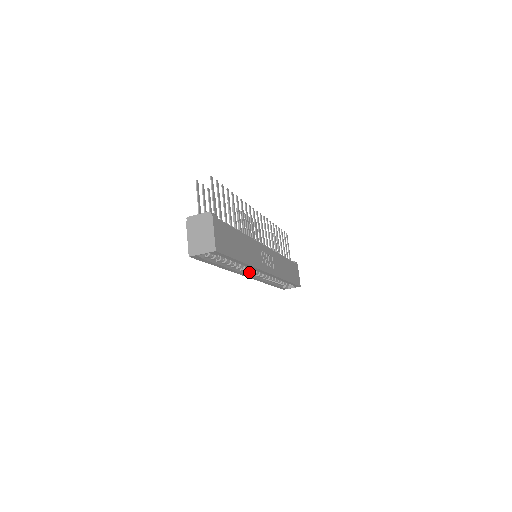
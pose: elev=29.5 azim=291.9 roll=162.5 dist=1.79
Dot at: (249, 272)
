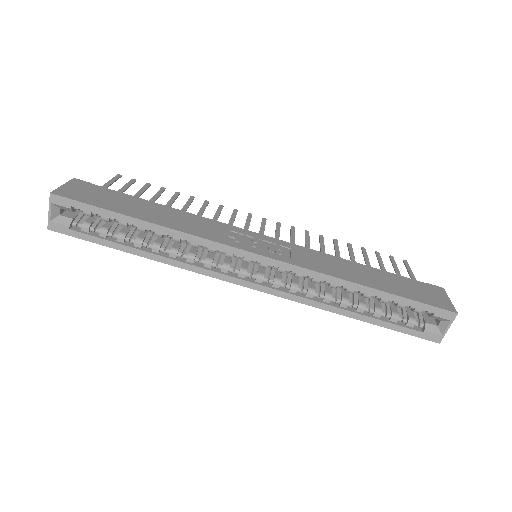
Dot at: (238, 274)
